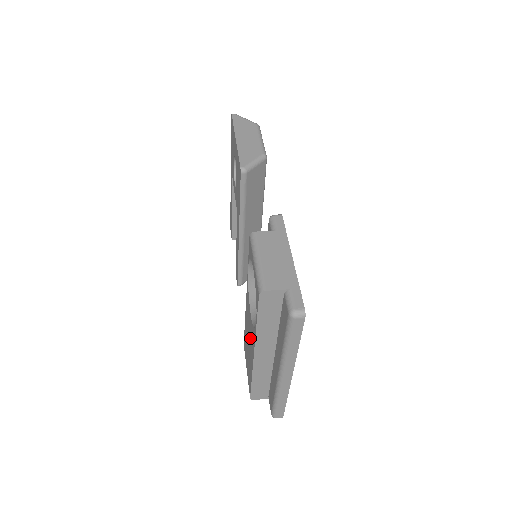
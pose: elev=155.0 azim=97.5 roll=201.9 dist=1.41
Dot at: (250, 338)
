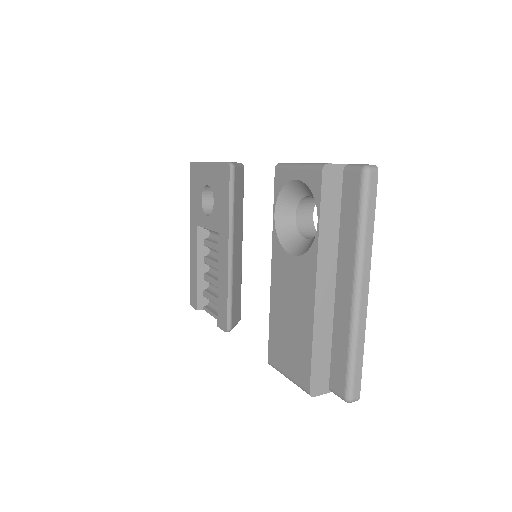
Dot at: (297, 291)
